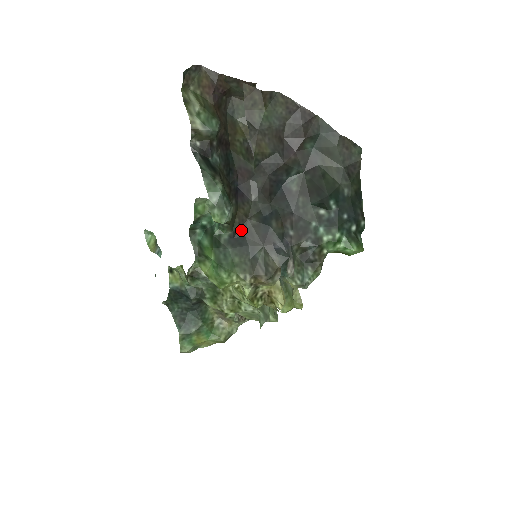
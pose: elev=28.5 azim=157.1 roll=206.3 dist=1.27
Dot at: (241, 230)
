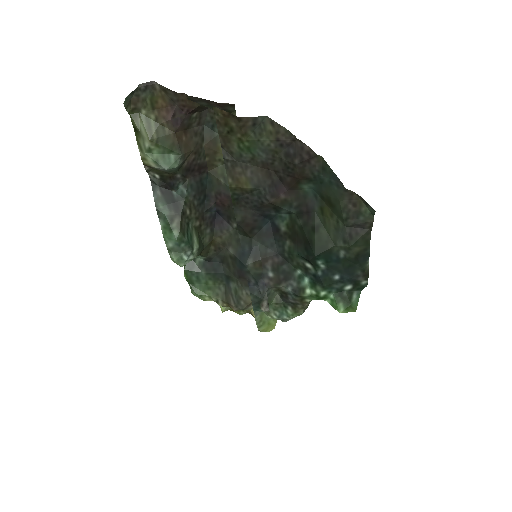
Dot at: (218, 256)
